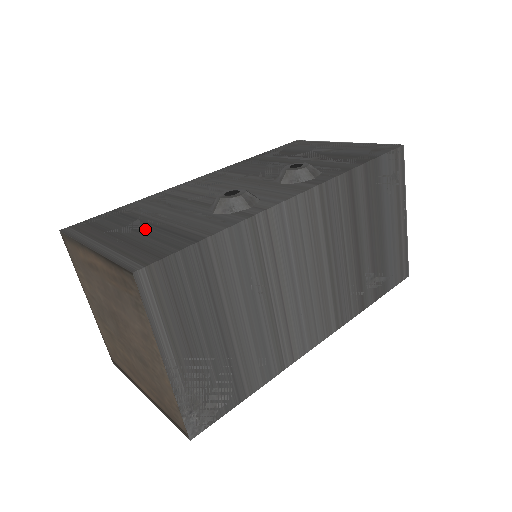
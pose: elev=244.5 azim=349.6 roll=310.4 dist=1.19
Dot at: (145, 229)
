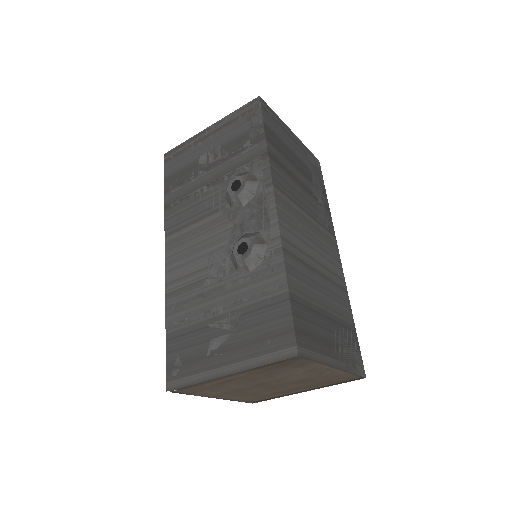
Dot at: (231, 327)
